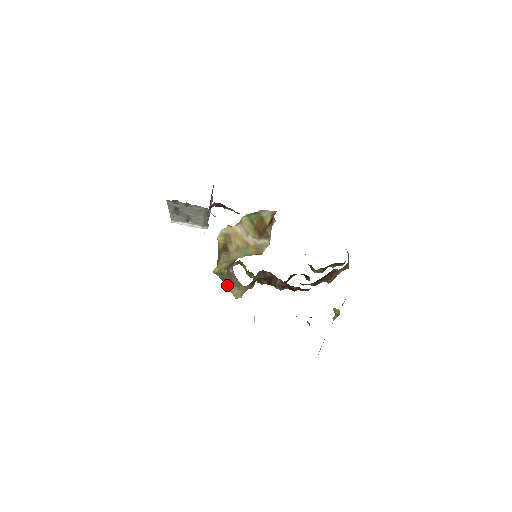
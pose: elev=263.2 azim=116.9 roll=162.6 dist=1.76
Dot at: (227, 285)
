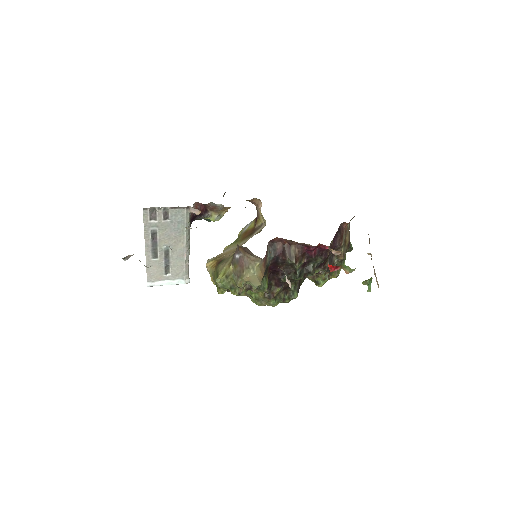
Dot at: (239, 278)
